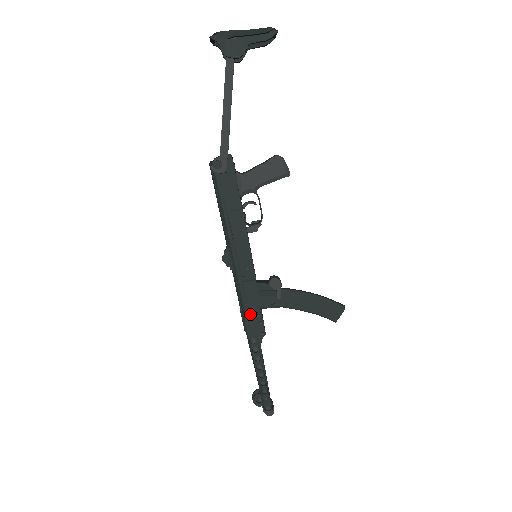
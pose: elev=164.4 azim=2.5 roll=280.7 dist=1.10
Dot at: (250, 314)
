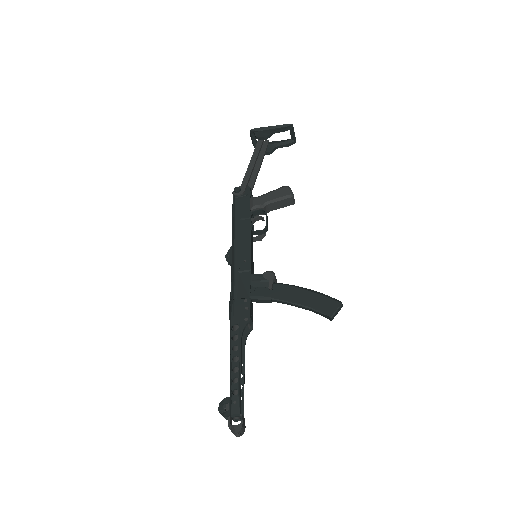
Dot at: (238, 300)
